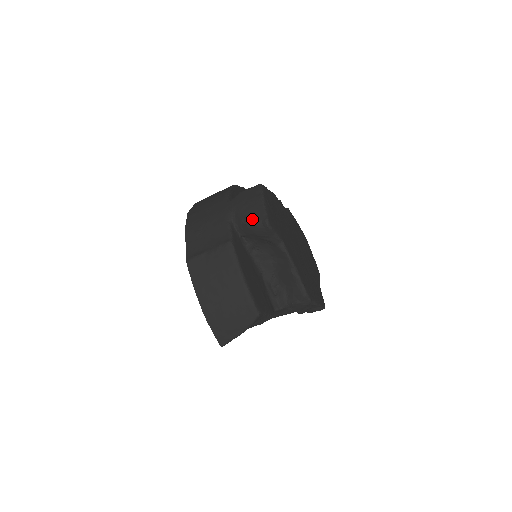
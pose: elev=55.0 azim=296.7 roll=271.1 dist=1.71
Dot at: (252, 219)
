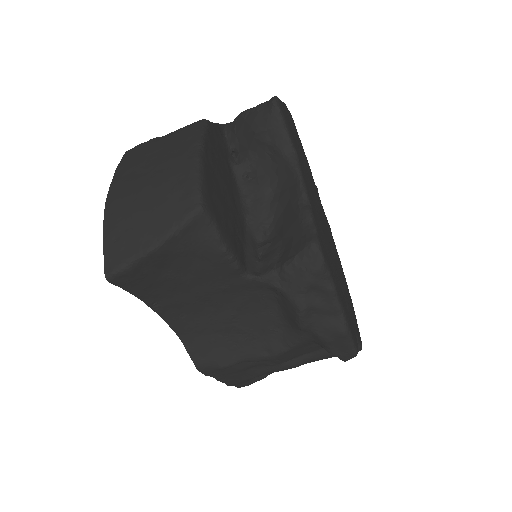
Dot at: (254, 107)
